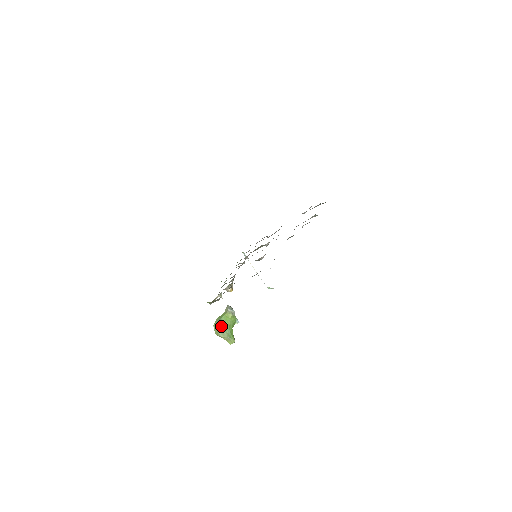
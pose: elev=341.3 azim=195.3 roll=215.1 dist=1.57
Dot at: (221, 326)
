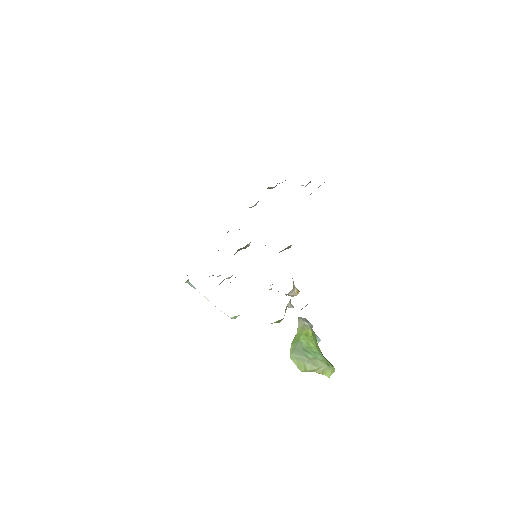
Dot at: (306, 353)
